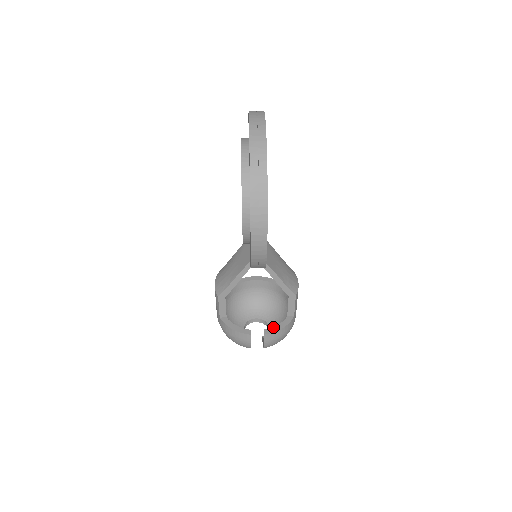
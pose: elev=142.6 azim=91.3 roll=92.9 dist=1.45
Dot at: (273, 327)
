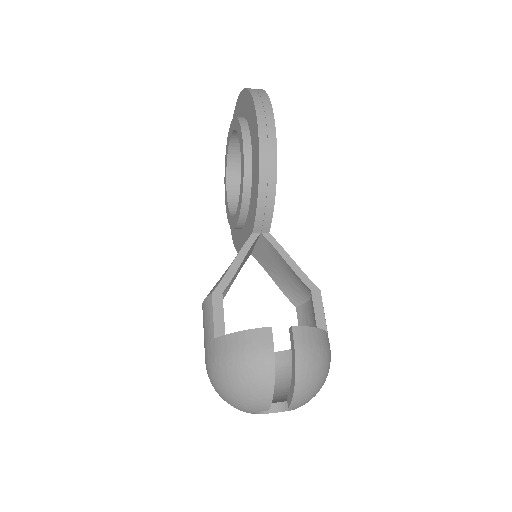
Dot at: occluded
